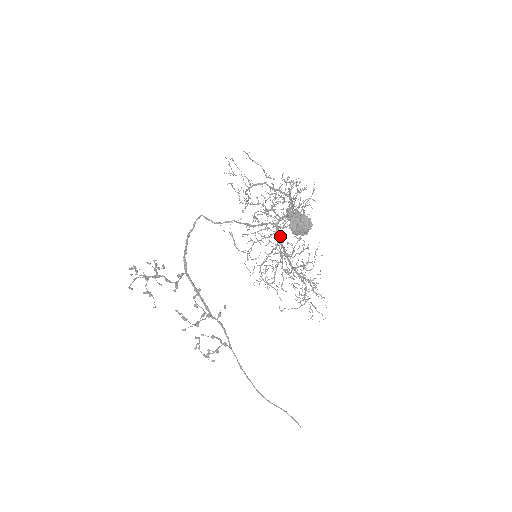
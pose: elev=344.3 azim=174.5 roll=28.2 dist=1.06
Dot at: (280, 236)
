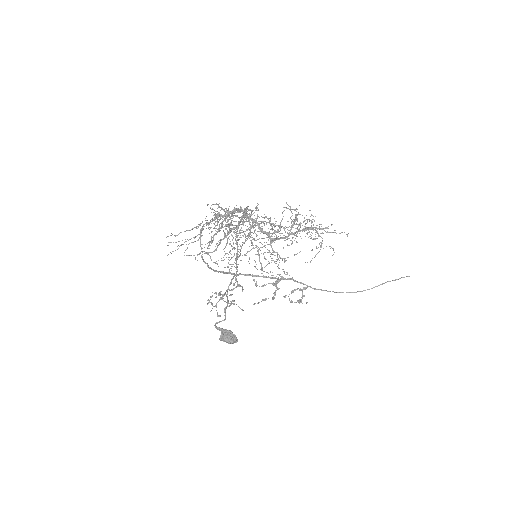
Dot at: (257, 225)
